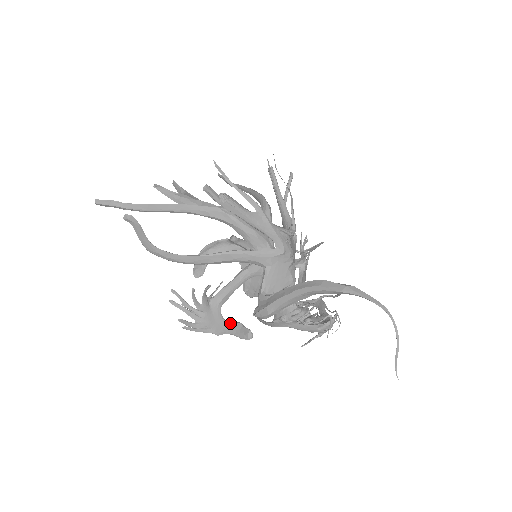
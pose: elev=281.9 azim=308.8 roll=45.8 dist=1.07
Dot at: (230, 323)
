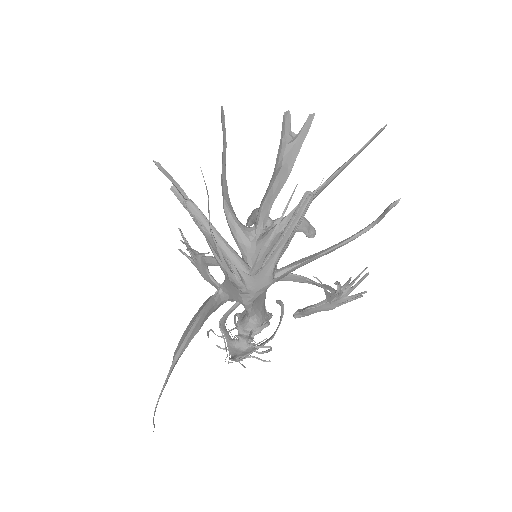
Dot at: (212, 280)
